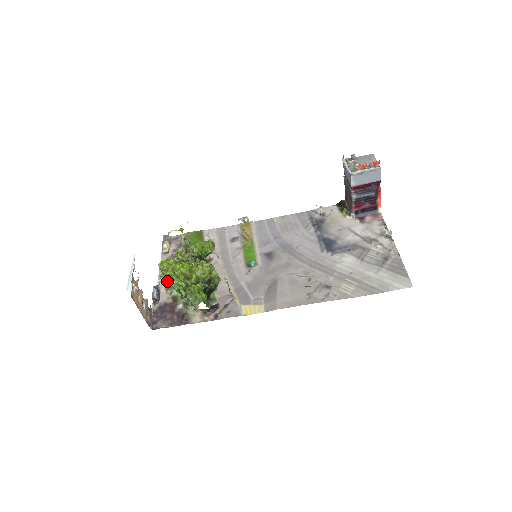
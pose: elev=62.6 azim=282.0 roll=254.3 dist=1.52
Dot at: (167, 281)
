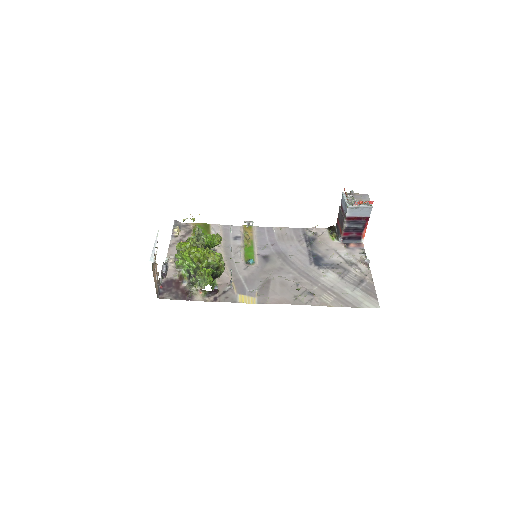
Dot at: (180, 260)
